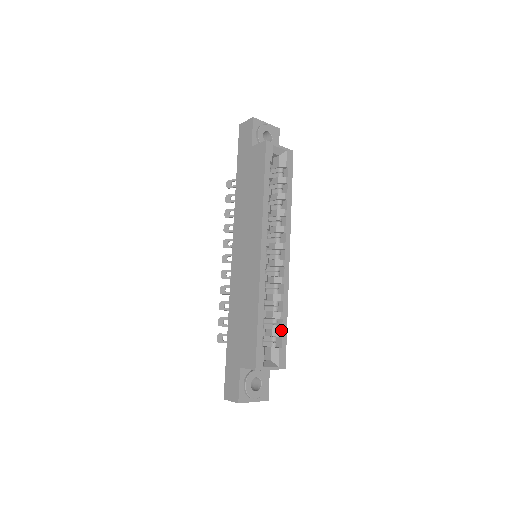
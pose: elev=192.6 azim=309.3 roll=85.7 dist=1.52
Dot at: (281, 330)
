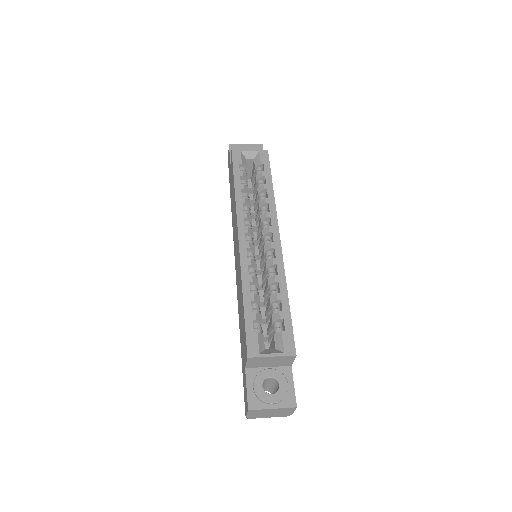
Dot at: (281, 312)
